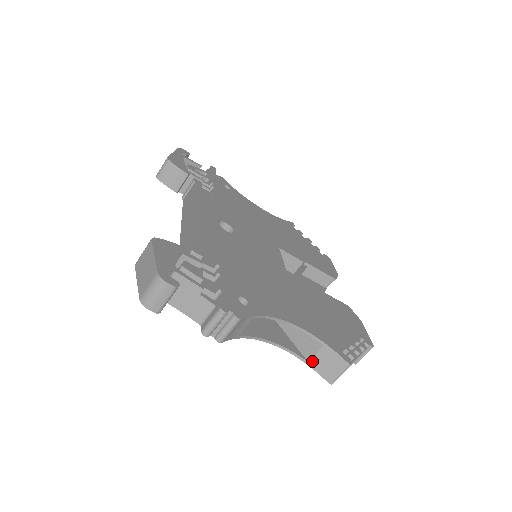
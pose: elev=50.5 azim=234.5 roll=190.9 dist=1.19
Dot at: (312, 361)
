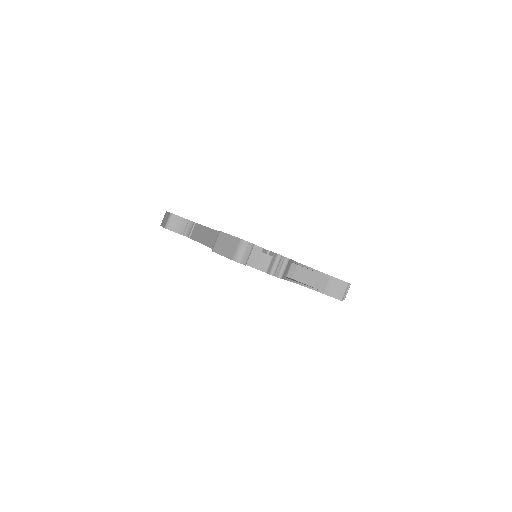
Dot at: (326, 290)
